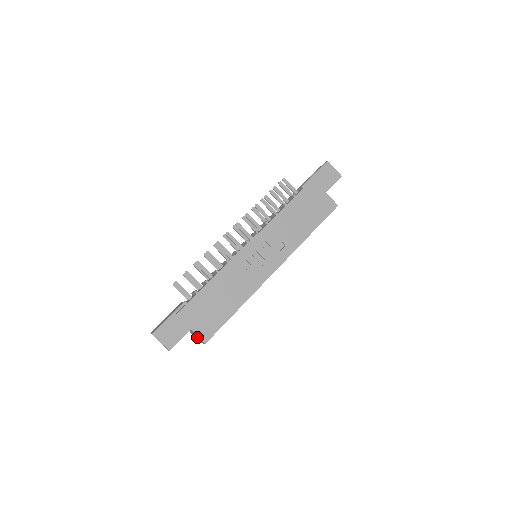
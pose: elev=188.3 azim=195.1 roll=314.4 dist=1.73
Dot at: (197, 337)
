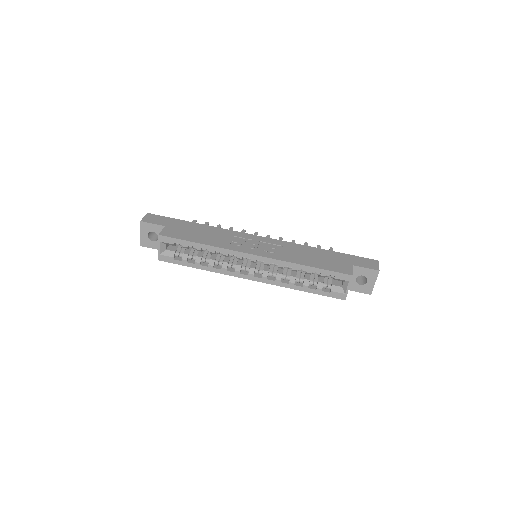
Dot at: occluded
